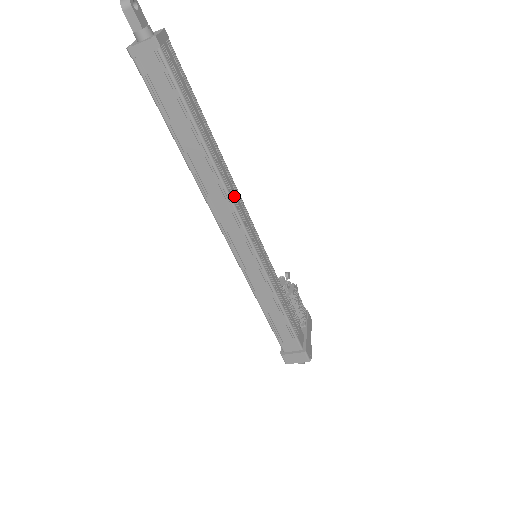
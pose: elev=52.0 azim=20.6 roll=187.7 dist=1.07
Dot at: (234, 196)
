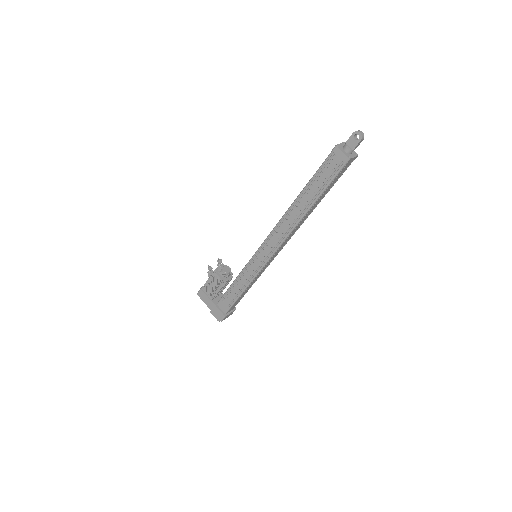
Dot at: occluded
